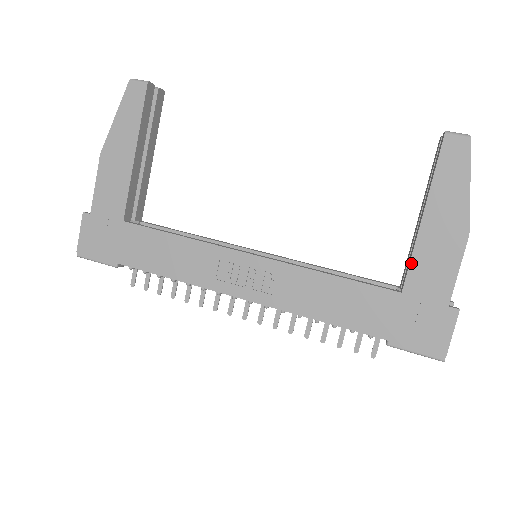
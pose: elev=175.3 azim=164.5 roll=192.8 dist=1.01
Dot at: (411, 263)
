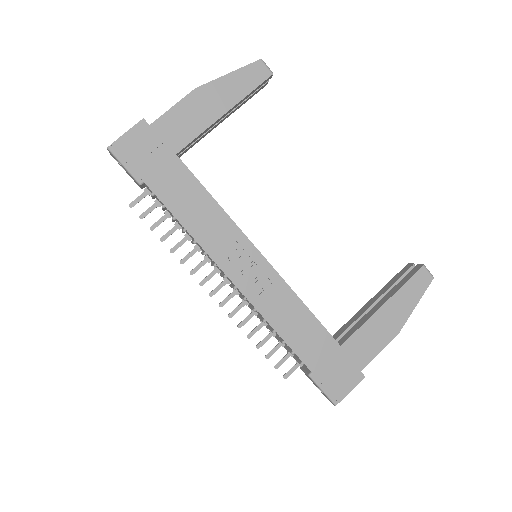
Dot at: (358, 330)
